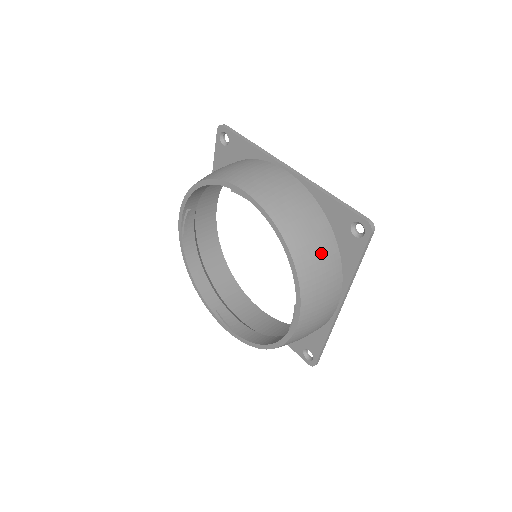
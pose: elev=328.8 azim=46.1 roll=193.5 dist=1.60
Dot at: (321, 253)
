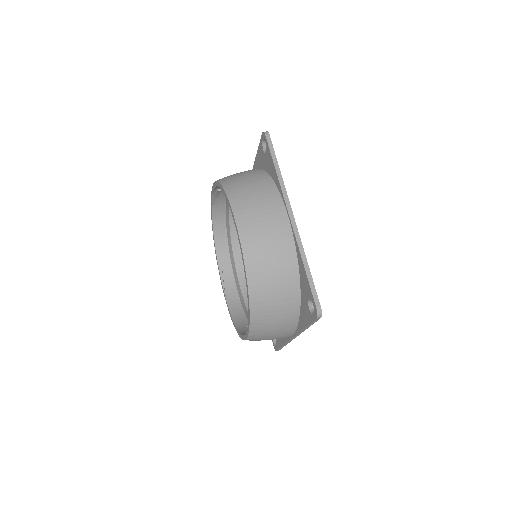
Dot at: (279, 304)
